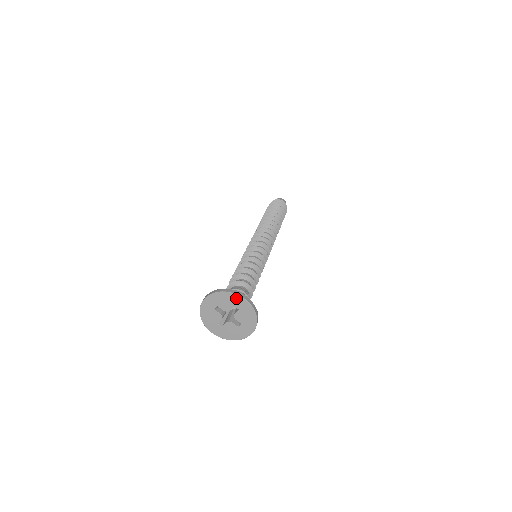
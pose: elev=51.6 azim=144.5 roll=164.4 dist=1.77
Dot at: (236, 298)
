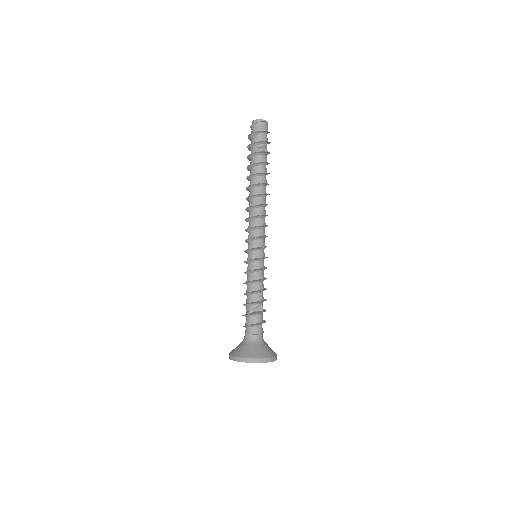
Dot at: occluded
